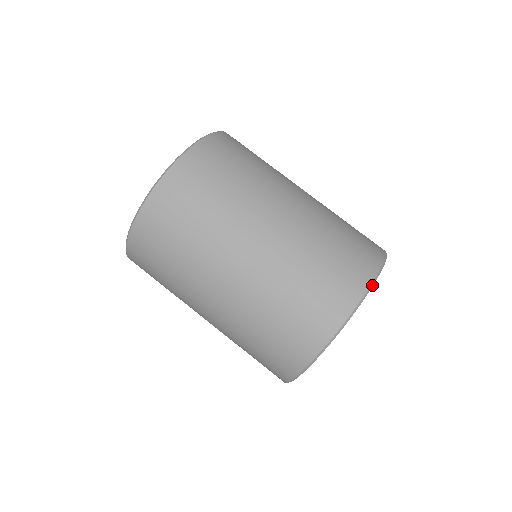
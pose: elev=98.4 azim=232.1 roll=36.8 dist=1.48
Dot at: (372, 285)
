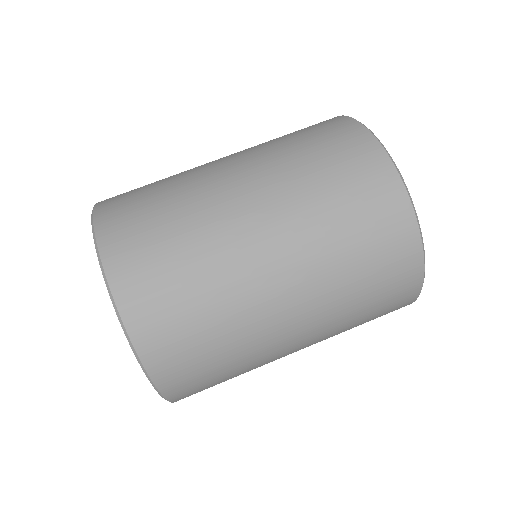
Dot at: (389, 156)
